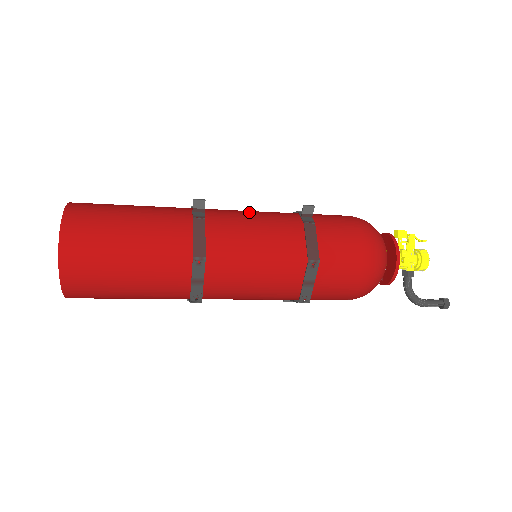
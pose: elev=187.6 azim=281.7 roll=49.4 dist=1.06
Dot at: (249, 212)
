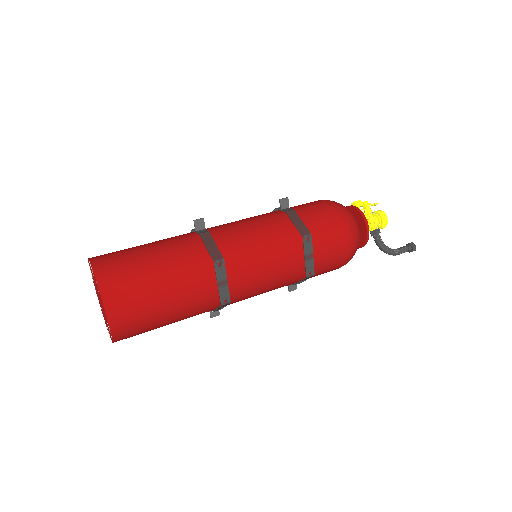
Dot at: (239, 220)
